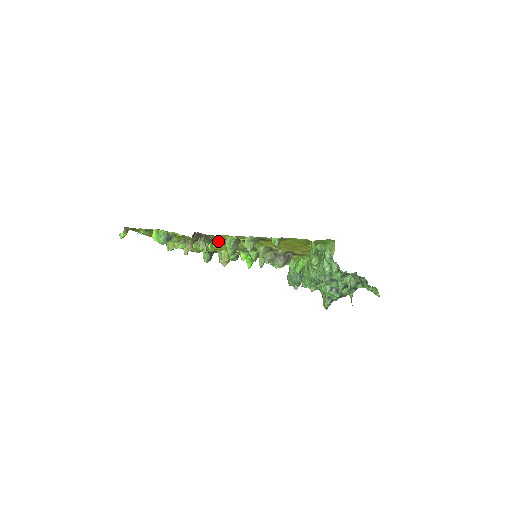
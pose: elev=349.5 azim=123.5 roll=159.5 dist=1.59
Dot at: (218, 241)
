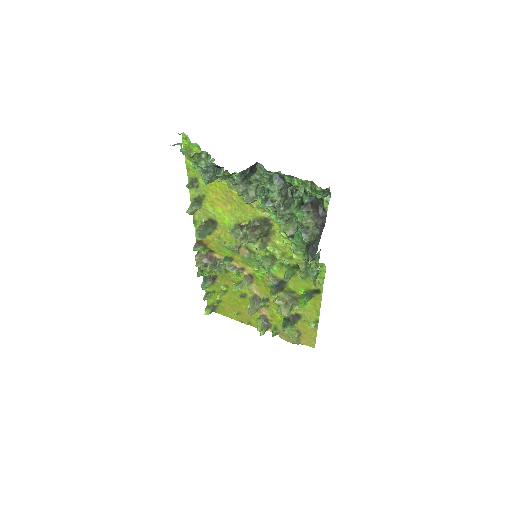
Dot at: (226, 257)
